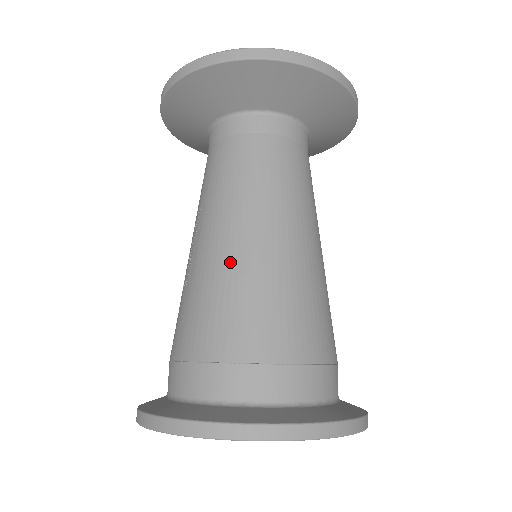
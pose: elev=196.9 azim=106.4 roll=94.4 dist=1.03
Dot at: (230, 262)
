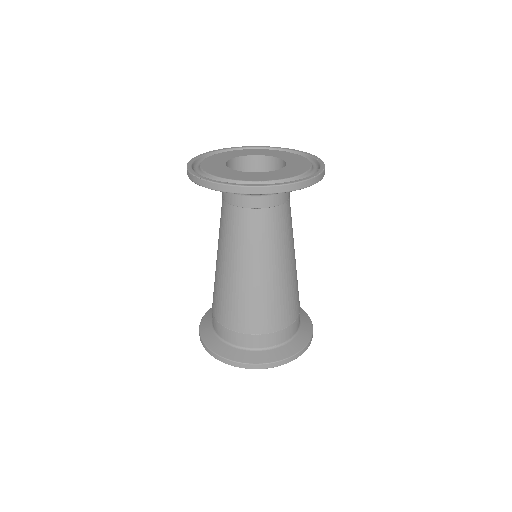
Dot at: (226, 282)
